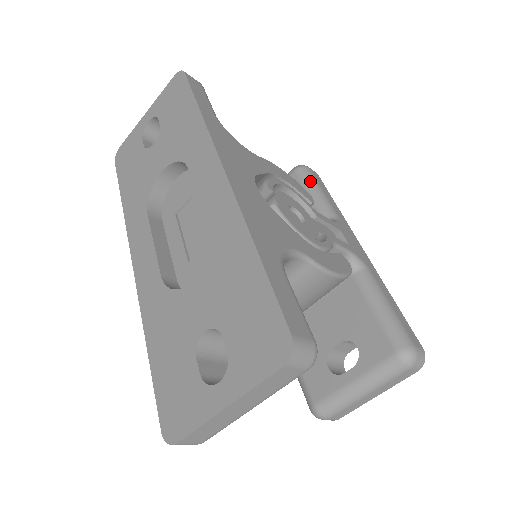
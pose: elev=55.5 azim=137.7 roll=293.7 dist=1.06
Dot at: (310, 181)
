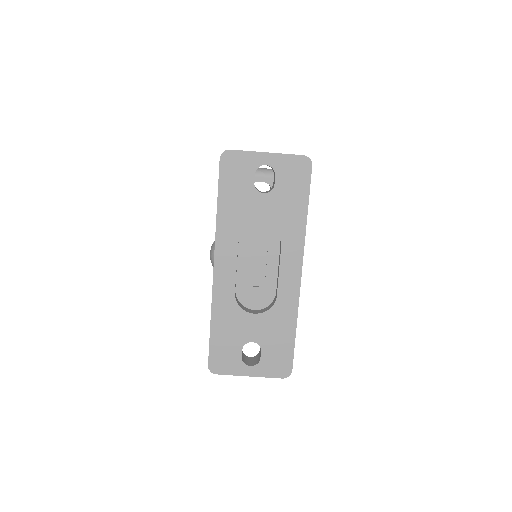
Dot at: occluded
